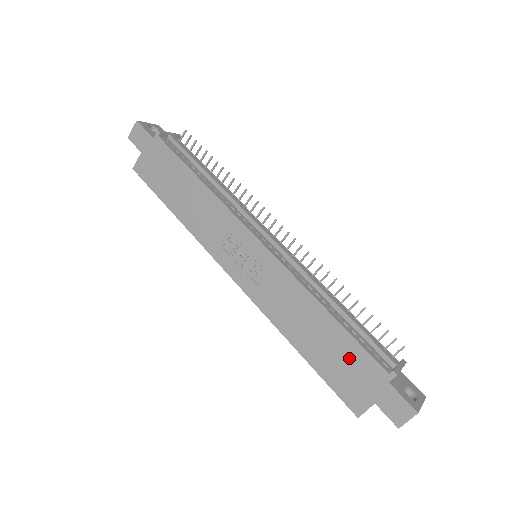
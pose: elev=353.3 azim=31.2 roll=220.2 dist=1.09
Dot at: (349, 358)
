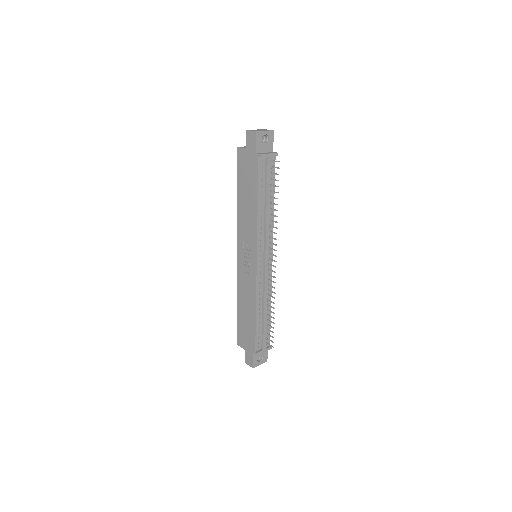
Dot at: (249, 332)
